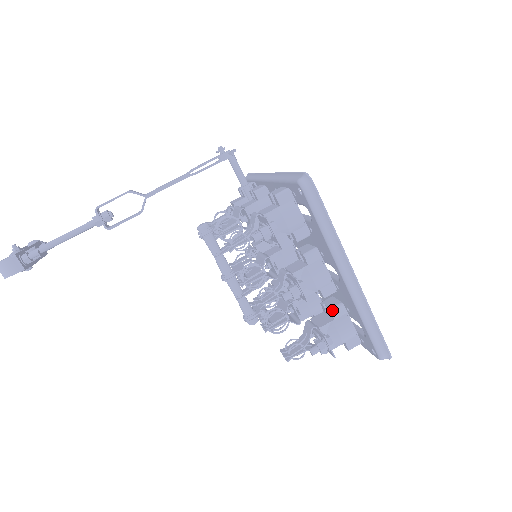
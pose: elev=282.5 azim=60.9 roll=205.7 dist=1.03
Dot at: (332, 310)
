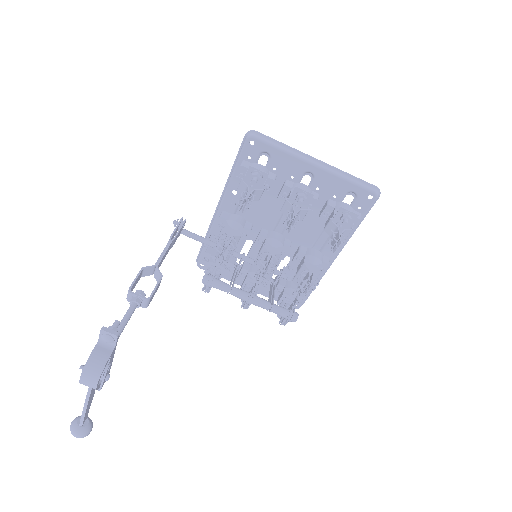
Dot at: (328, 204)
